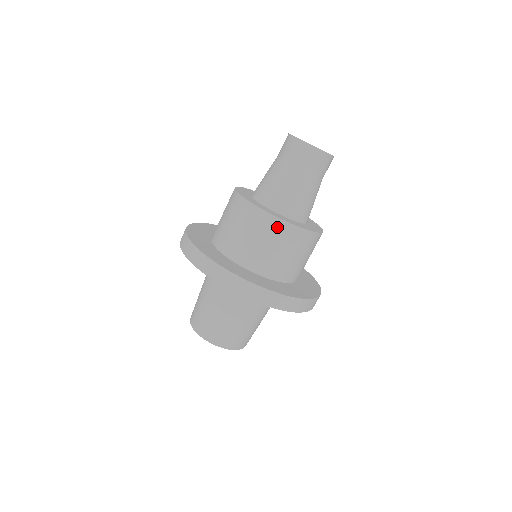
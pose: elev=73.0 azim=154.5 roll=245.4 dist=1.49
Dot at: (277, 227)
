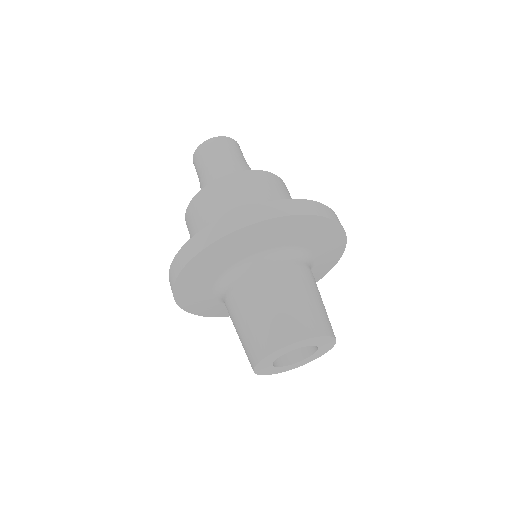
Dot at: (272, 179)
